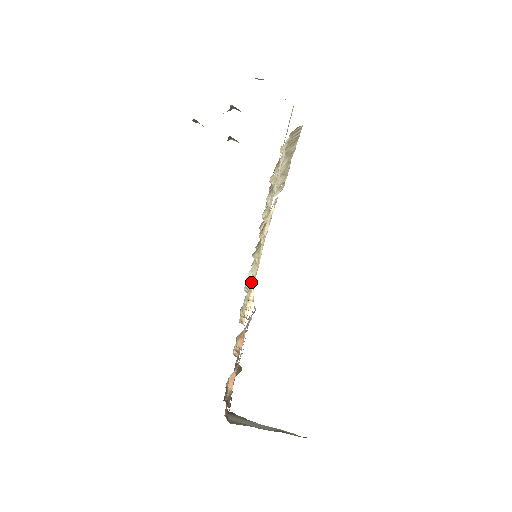
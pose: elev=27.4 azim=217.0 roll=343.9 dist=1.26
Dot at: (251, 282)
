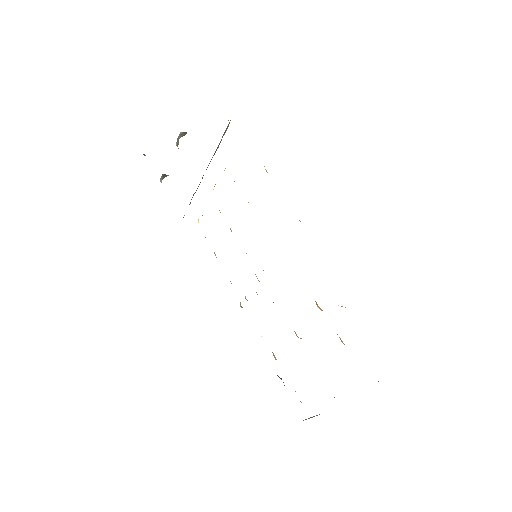
Dot at: occluded
